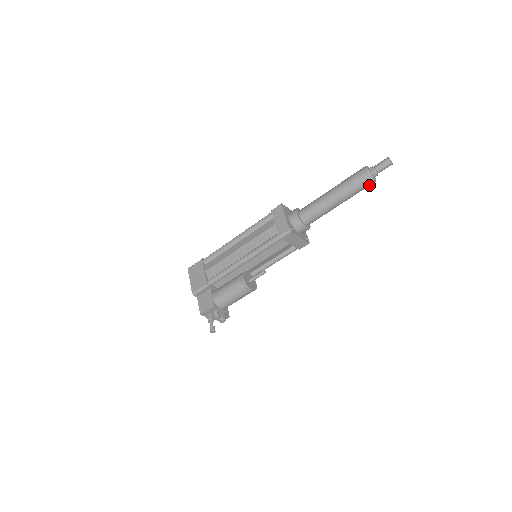
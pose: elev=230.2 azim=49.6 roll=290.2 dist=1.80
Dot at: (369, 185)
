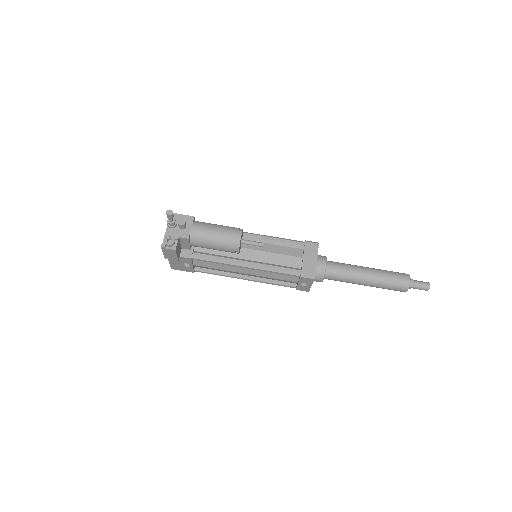
Dot at: (402, 283)
